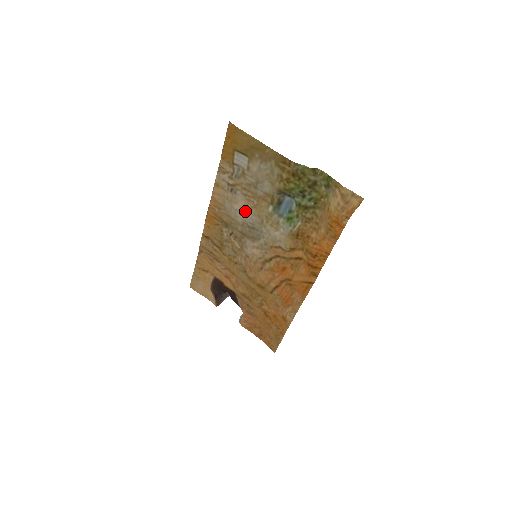
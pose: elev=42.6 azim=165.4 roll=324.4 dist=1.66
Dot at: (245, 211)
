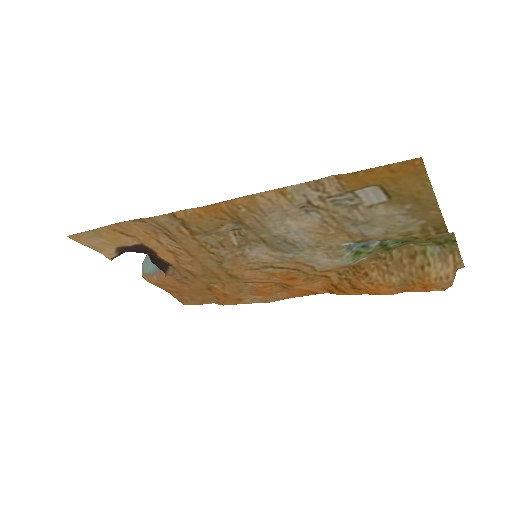
Dot at: (301, 231)
